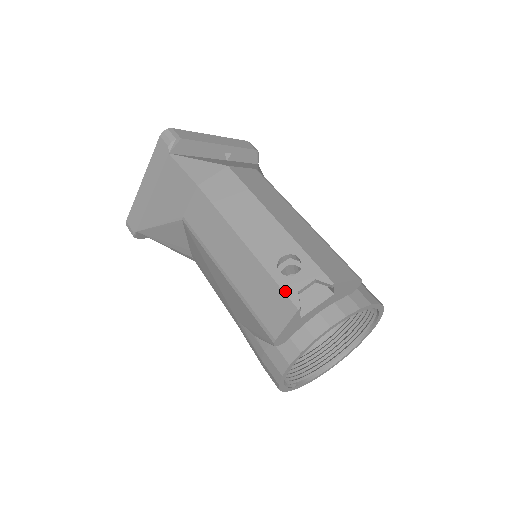
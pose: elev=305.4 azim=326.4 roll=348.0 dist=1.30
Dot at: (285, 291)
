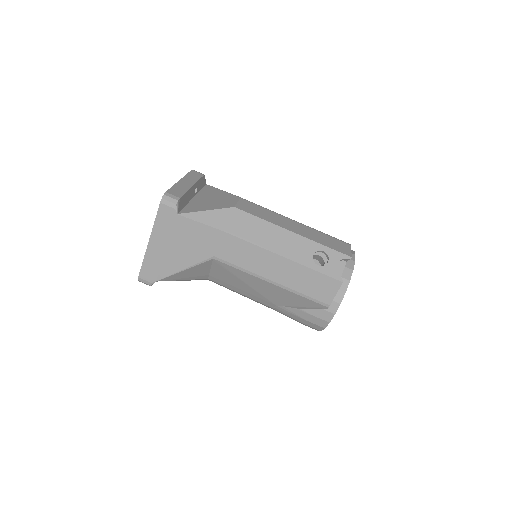
Dot at: (329, 275)
